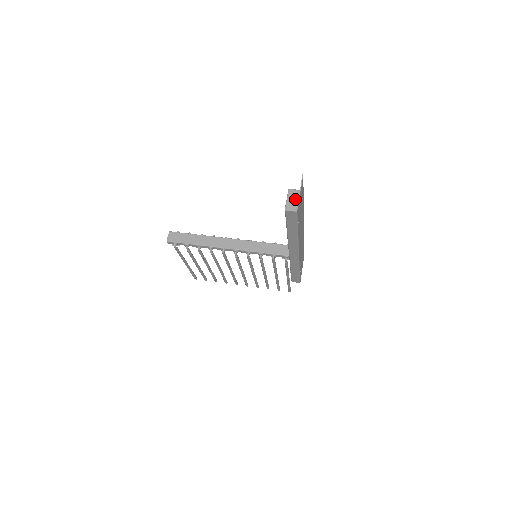
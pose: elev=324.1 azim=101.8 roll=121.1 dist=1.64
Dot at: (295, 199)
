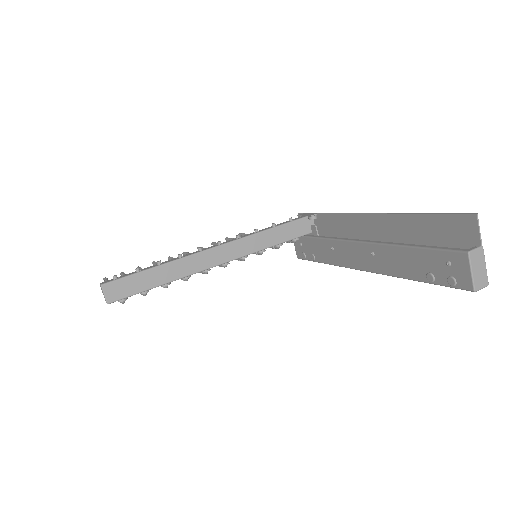
Dot at: (482, 266)
